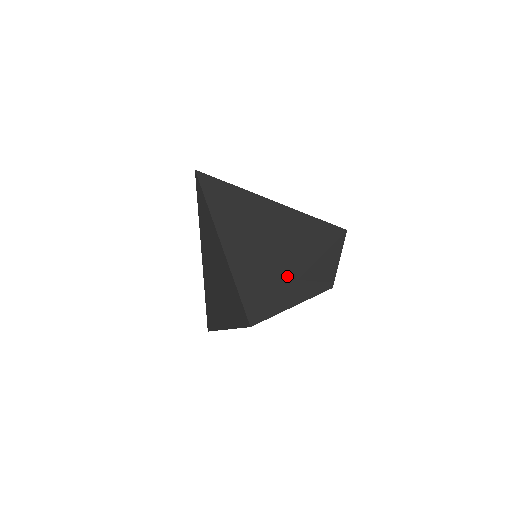
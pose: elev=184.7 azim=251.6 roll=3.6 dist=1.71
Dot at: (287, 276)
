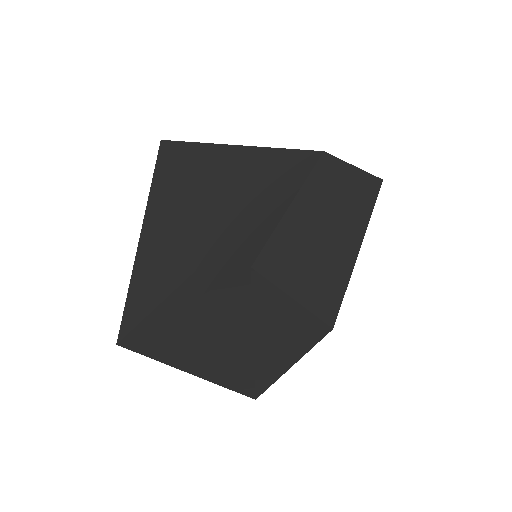
Dot at: (195, 256)
